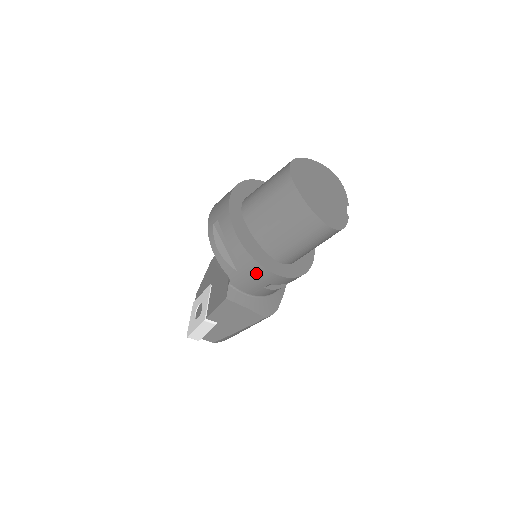
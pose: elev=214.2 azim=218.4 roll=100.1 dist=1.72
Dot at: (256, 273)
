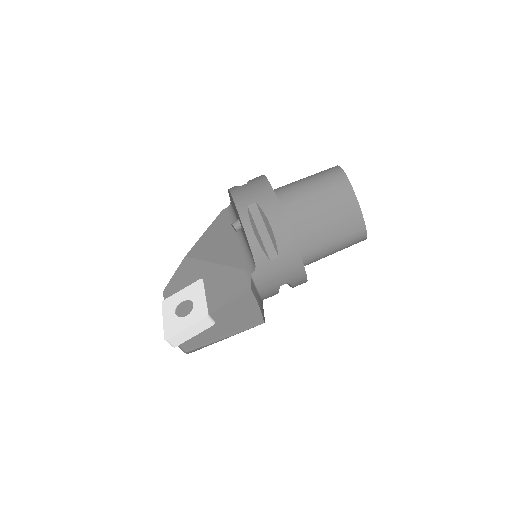
Dot at: (289, 266)
